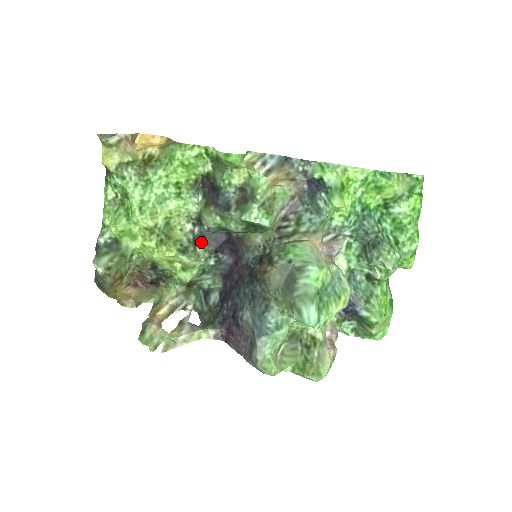
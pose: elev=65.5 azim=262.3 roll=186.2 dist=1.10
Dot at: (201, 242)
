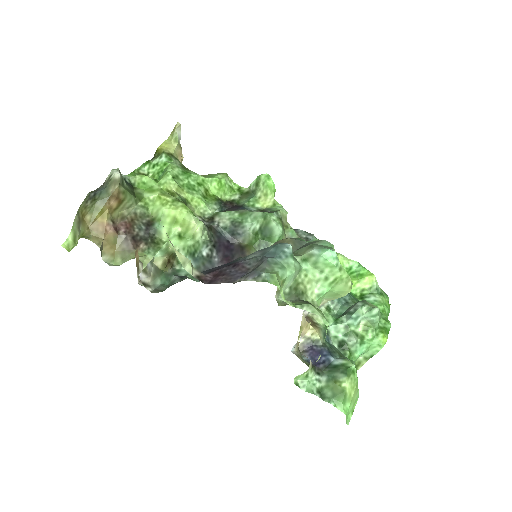
Dot at: (208, 228)
